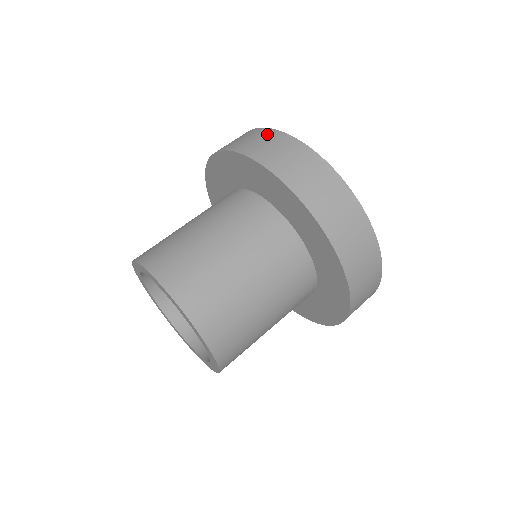
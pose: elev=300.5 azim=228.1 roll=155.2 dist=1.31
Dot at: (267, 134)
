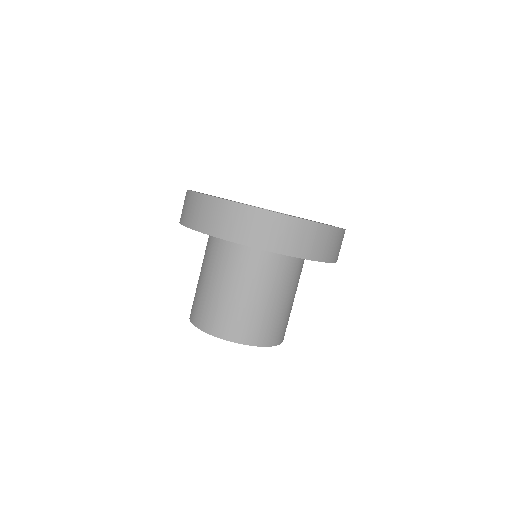
Dot at: occluded
